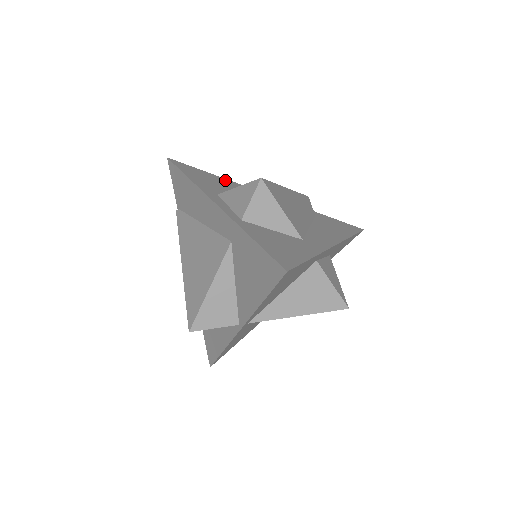
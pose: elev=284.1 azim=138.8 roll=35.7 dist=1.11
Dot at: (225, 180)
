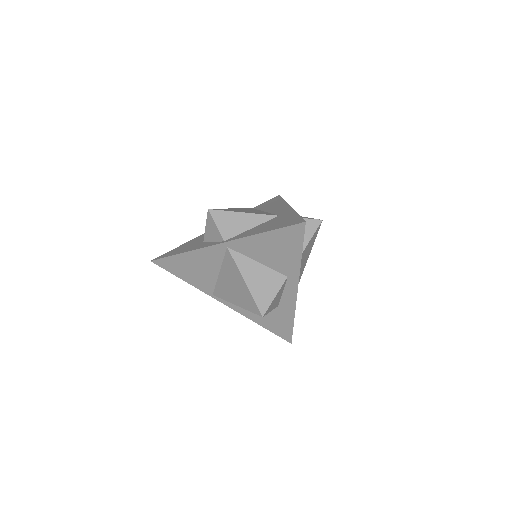
Dot at: occluded
